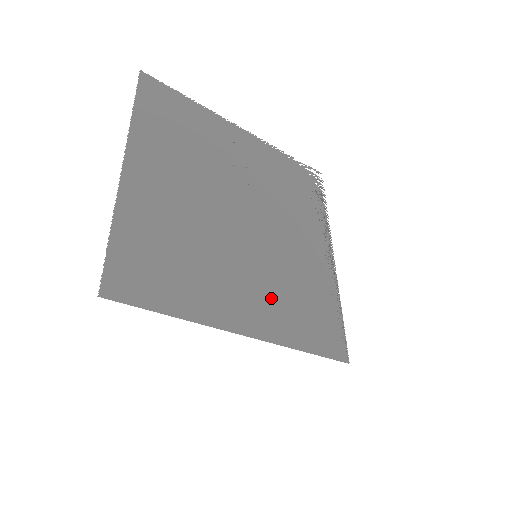
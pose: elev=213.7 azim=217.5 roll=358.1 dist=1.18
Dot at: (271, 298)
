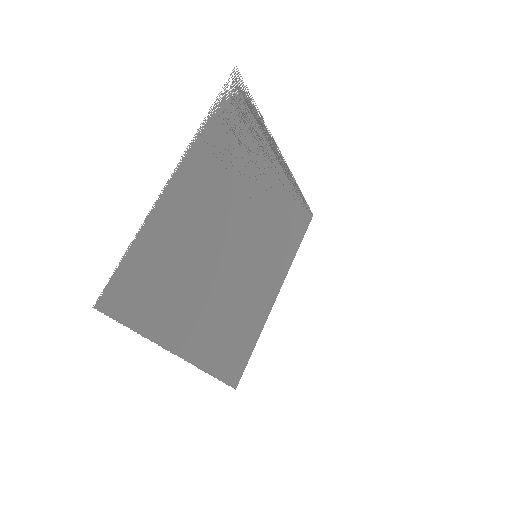
Dot at: (274, 261)
